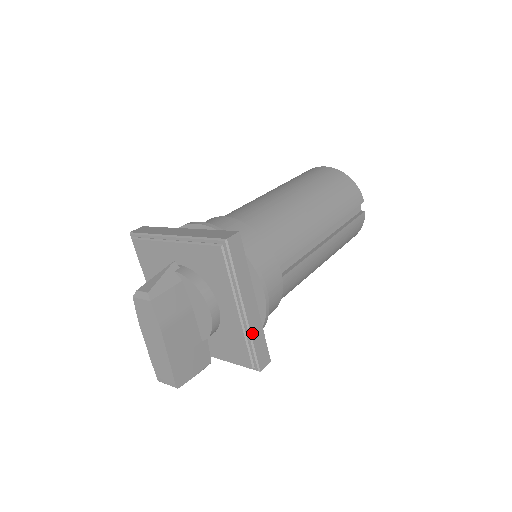
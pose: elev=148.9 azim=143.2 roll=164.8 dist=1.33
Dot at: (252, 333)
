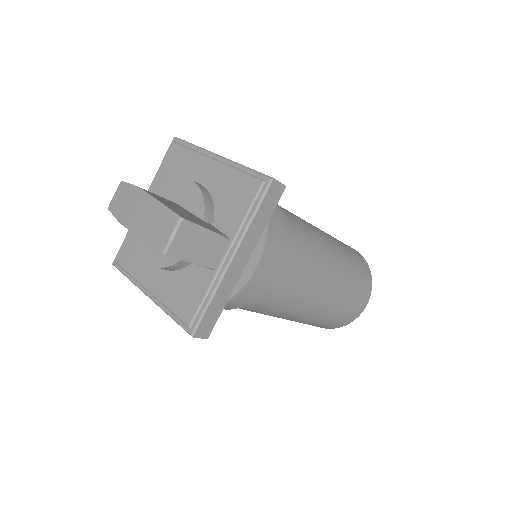
Dot at: (239, 164)
